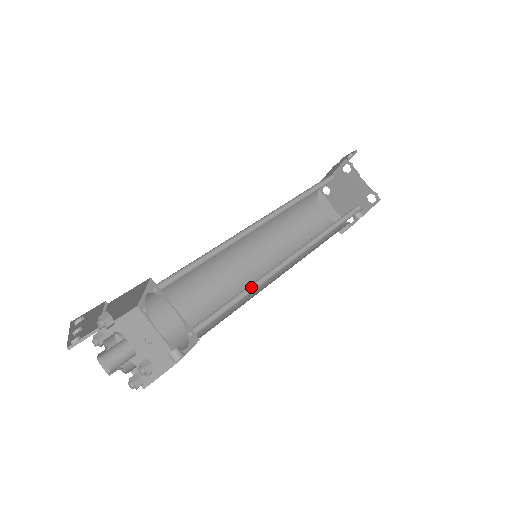
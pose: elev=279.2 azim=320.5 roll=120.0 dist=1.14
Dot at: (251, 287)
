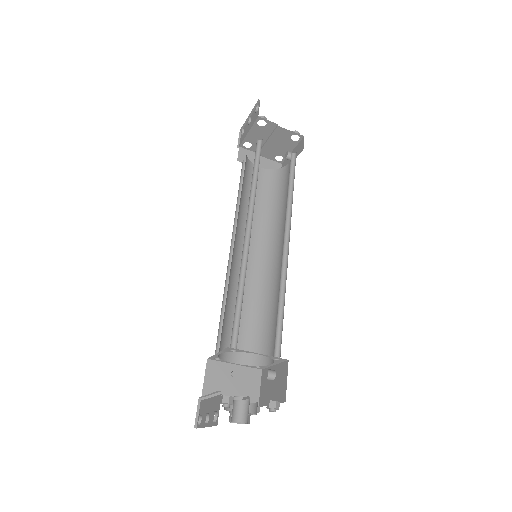
Dot at: (280, 289)
